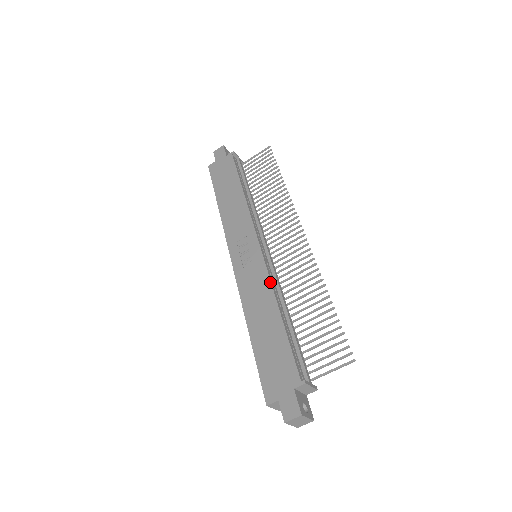
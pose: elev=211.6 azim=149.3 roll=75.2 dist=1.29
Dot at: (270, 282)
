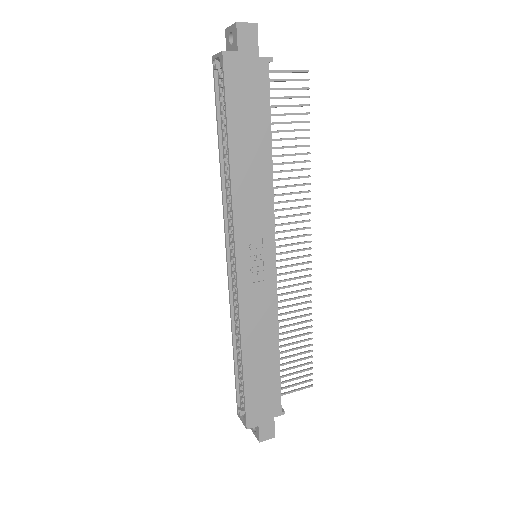
Dot at: (277, 312)
